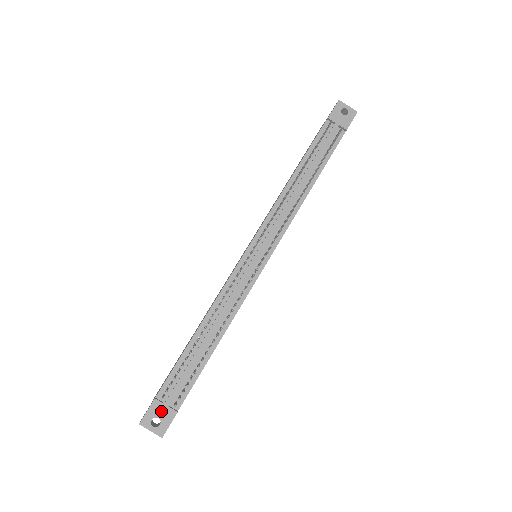
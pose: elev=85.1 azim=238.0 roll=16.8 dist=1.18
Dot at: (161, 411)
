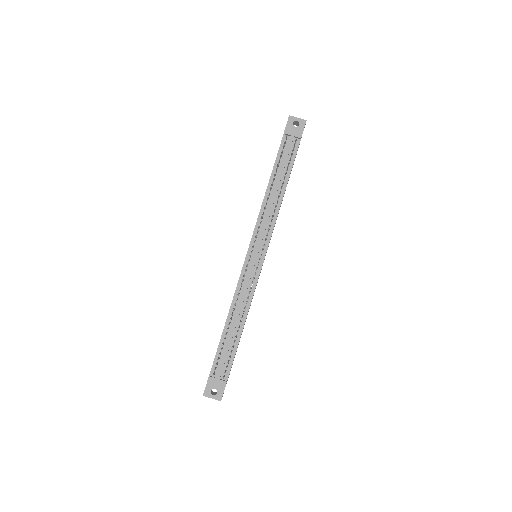
Dot at: (215, 384)
